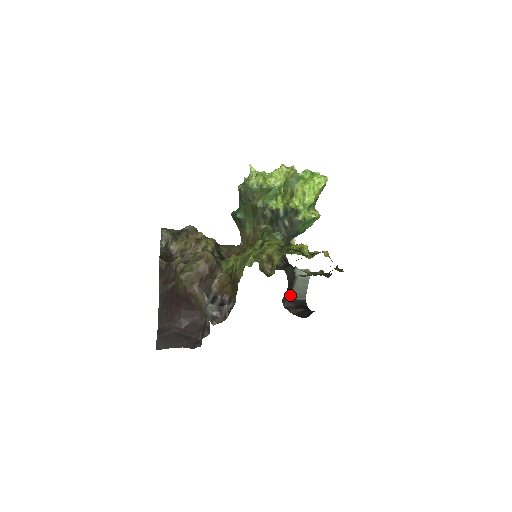
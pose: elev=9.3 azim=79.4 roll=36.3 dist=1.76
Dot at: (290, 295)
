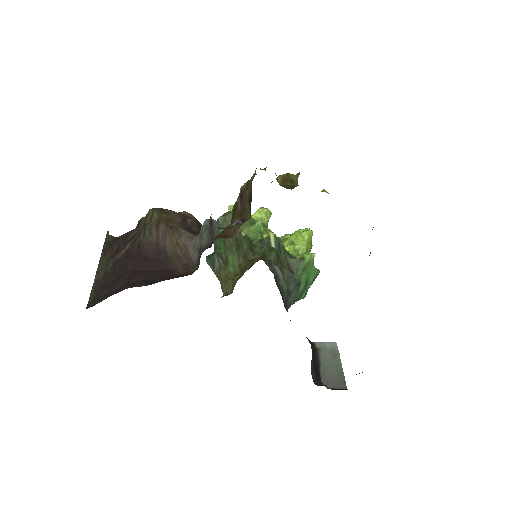
Dot at: (319, 380)
